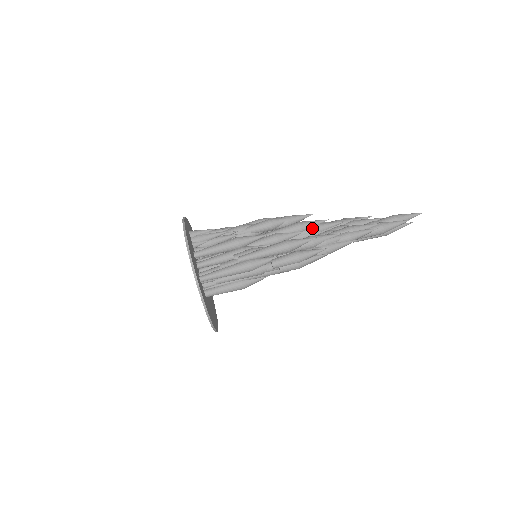
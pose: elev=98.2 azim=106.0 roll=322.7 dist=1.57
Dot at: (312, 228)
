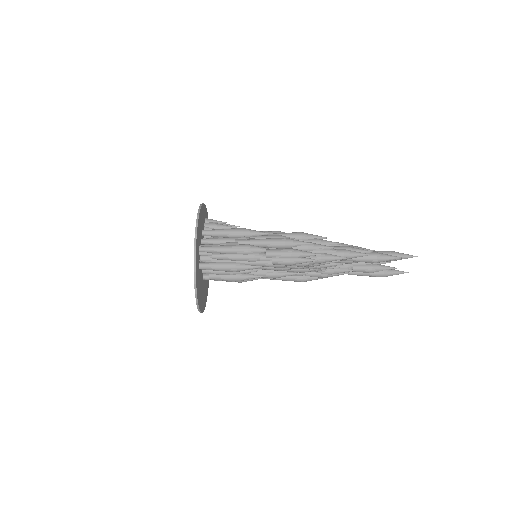
Dot at: (312, 239)
